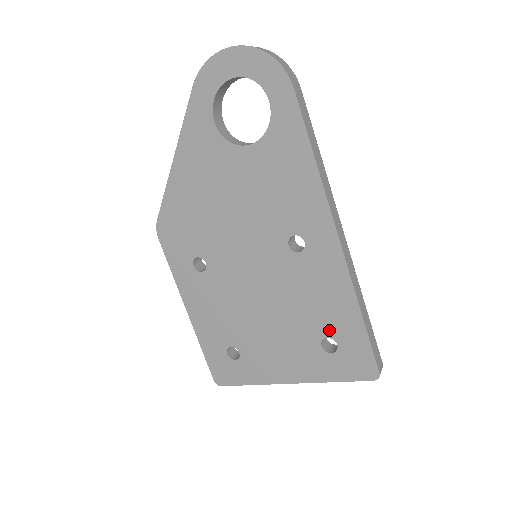
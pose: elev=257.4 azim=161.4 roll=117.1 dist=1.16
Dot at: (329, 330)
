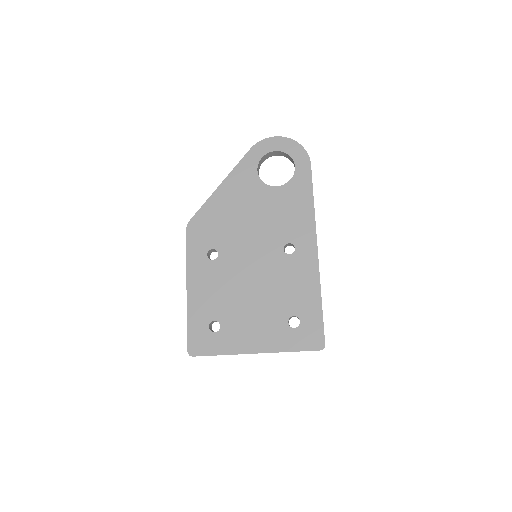
Dot at: (297, 310)
